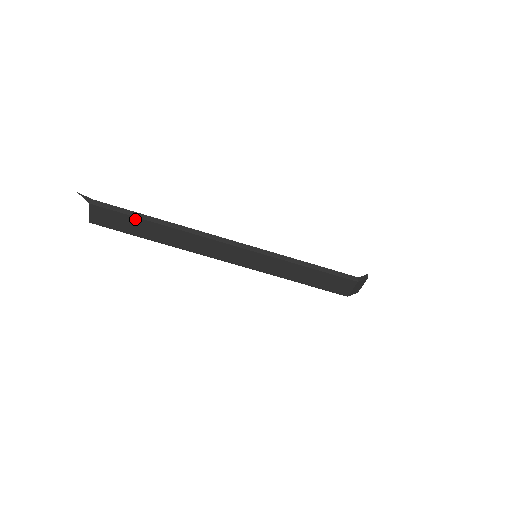
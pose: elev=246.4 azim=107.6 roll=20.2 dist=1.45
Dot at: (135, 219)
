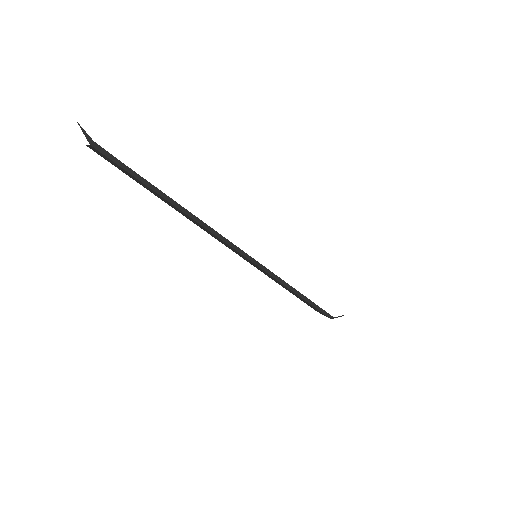
Dot at: (141, 182)
